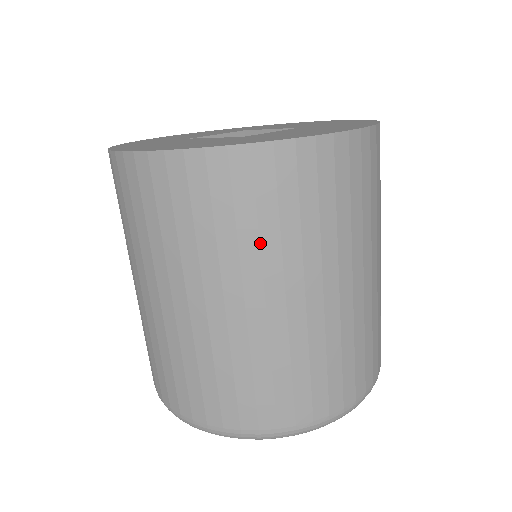
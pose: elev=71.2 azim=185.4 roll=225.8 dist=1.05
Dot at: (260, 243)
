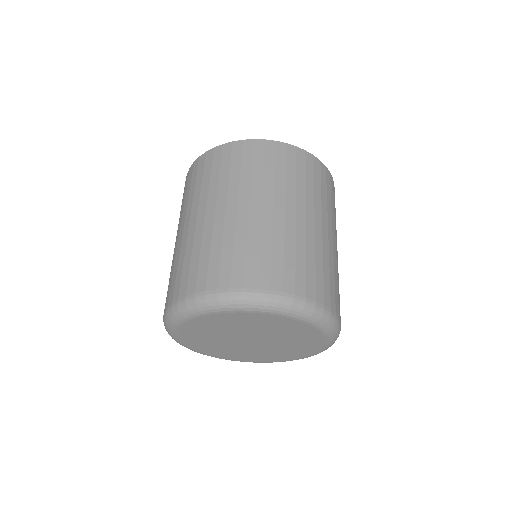
Dot at: (218, 182)
